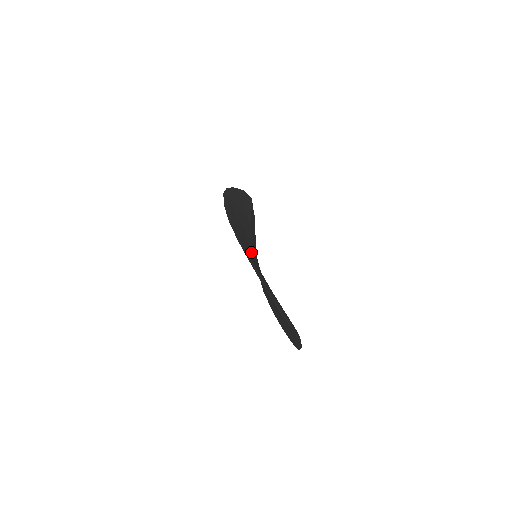
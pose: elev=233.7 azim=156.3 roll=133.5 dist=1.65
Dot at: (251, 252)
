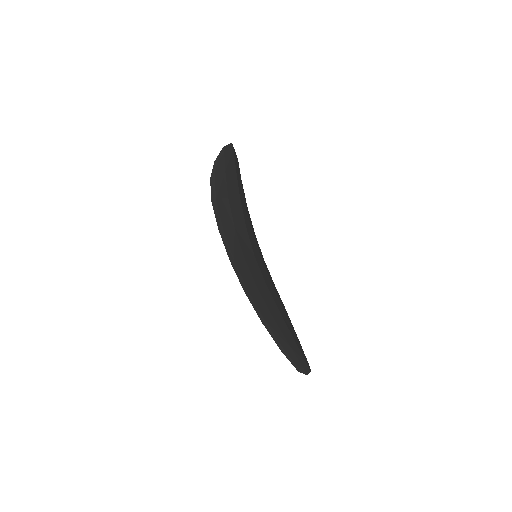
Dot at: (253, 264)
